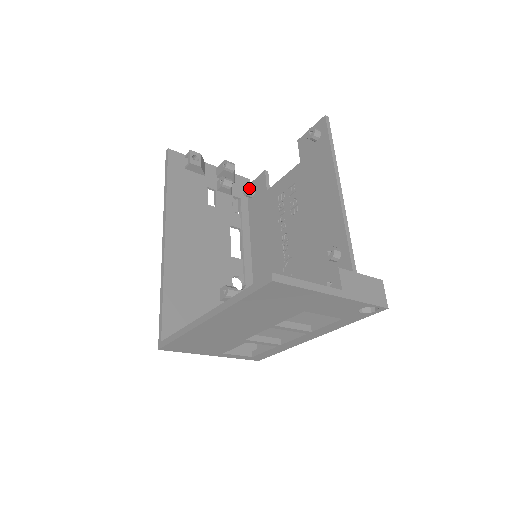
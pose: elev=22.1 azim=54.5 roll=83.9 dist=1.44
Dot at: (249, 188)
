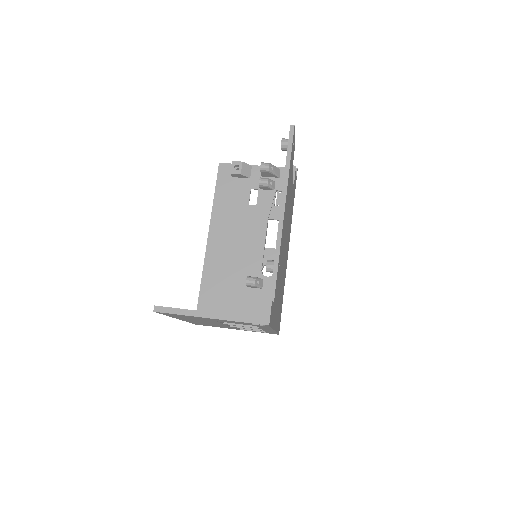
Dot at: occluded
